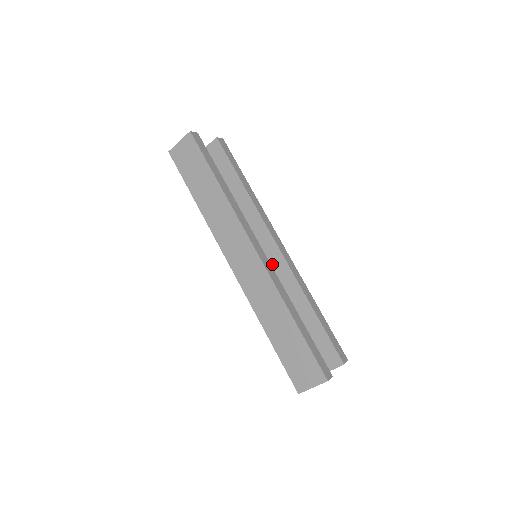
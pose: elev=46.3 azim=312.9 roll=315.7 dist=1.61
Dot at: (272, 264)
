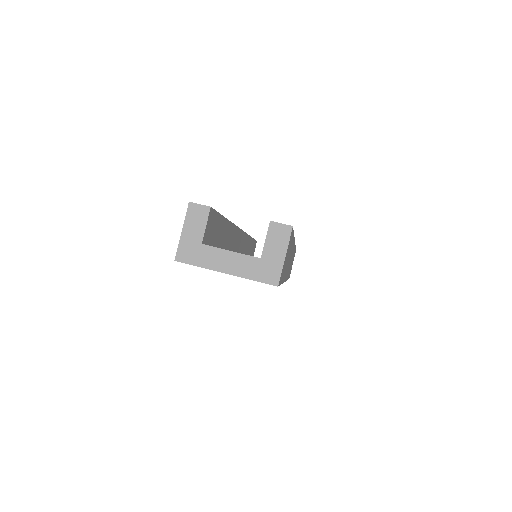
Dot at: occluded
